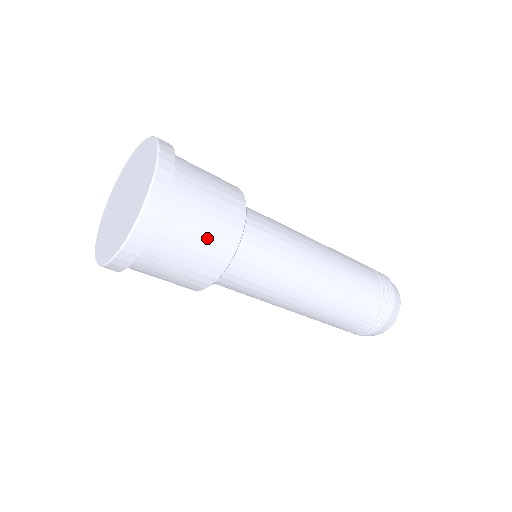
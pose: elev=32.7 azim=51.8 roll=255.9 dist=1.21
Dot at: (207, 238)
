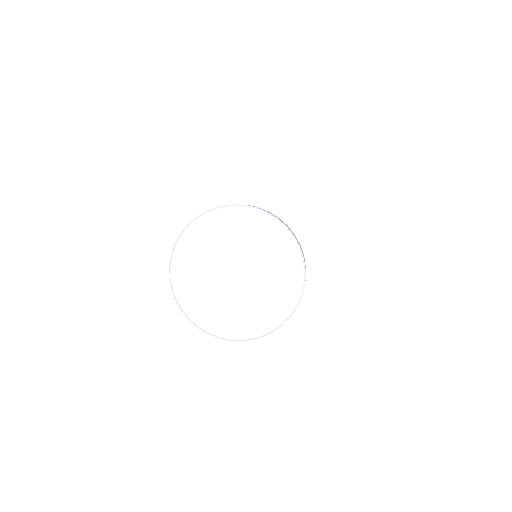
Dot at: occluded
